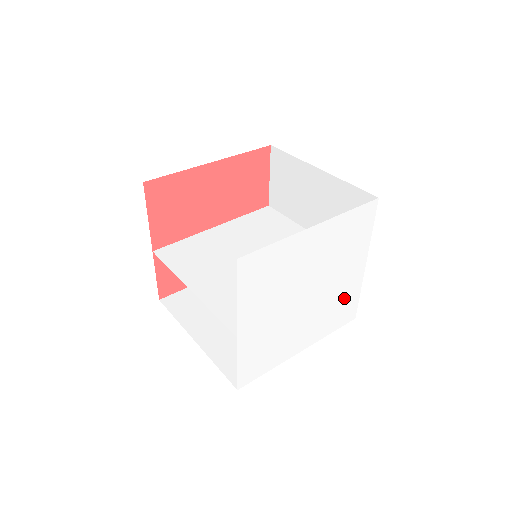
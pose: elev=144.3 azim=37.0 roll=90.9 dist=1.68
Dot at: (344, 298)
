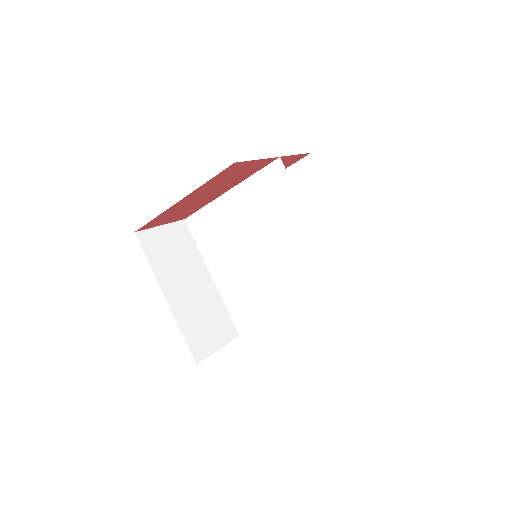
Dot at: occluded
